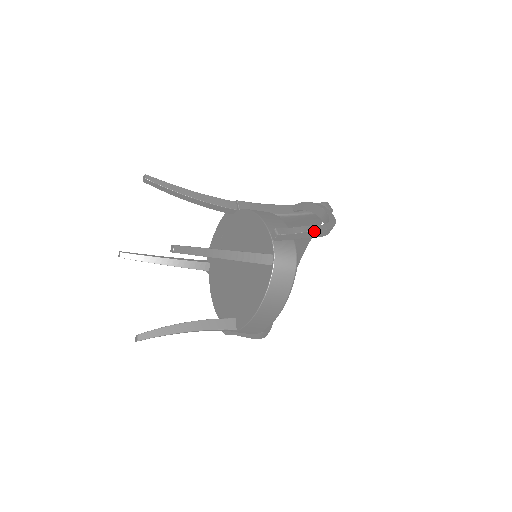
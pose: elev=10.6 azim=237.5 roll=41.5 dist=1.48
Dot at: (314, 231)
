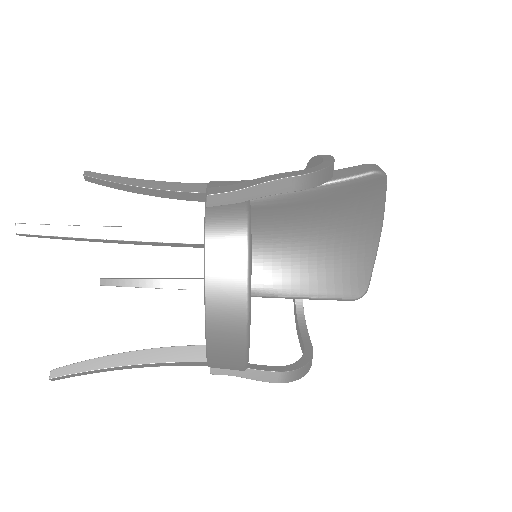
Dot at: (276, 181)
